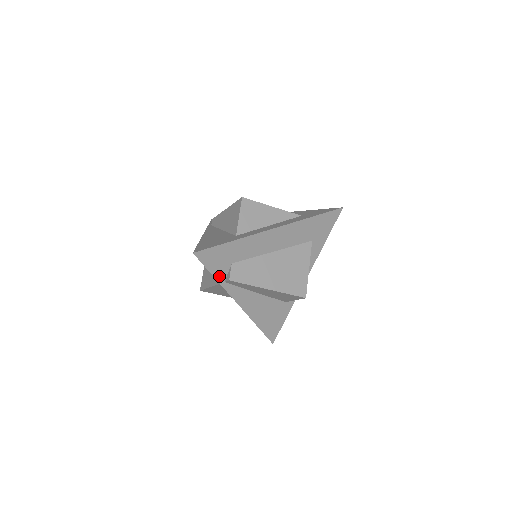
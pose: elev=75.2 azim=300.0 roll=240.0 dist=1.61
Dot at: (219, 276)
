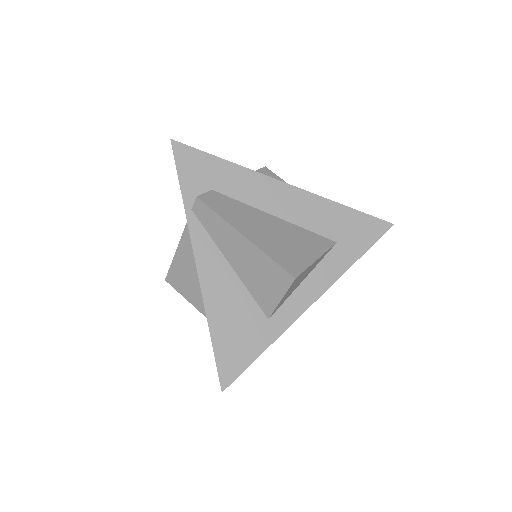
Dot at: (188, 195)
